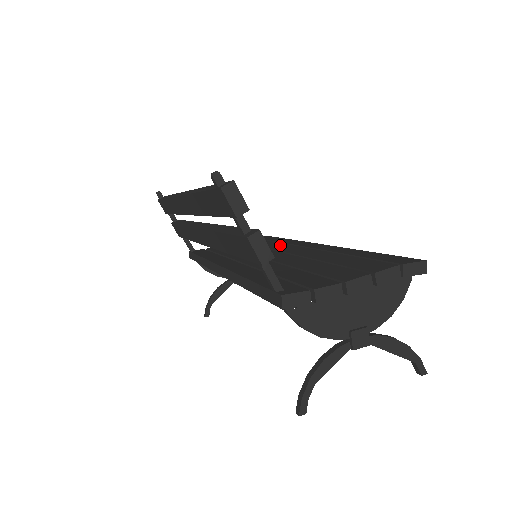
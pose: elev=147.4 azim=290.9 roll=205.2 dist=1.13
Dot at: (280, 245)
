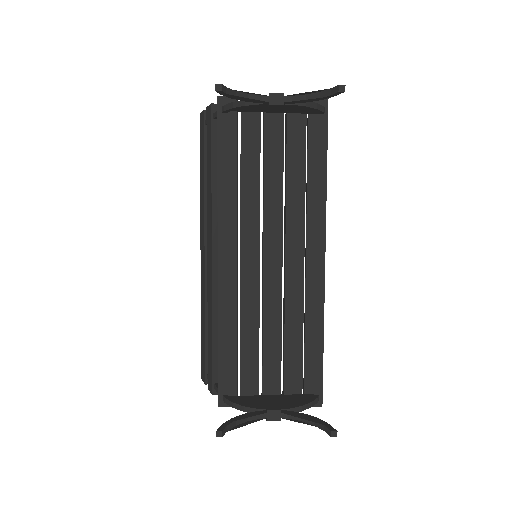
Dot at: occluded
